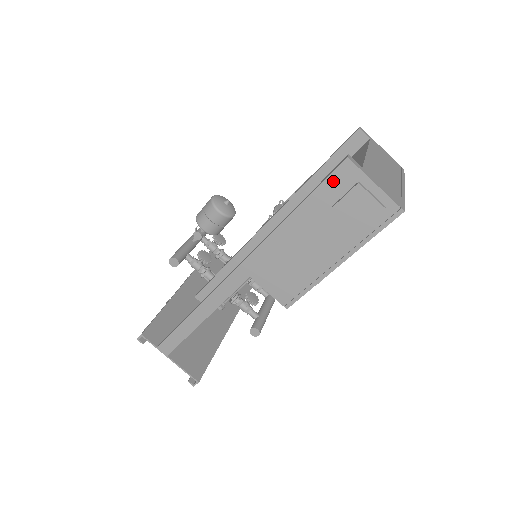
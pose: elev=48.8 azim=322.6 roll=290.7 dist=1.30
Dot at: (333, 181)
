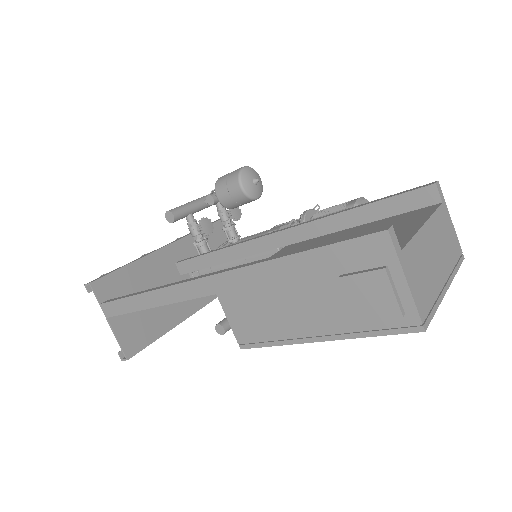
Dot at: (356, 247)
